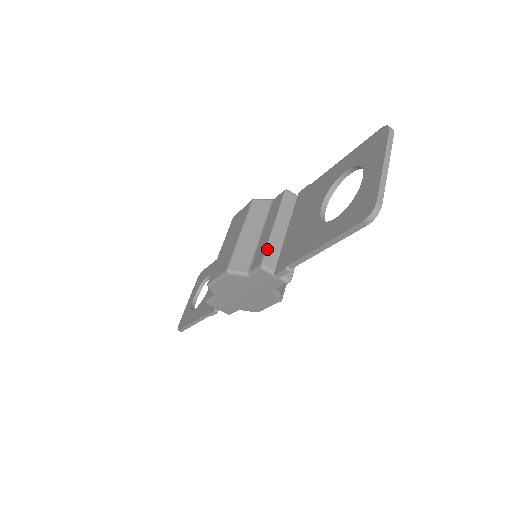
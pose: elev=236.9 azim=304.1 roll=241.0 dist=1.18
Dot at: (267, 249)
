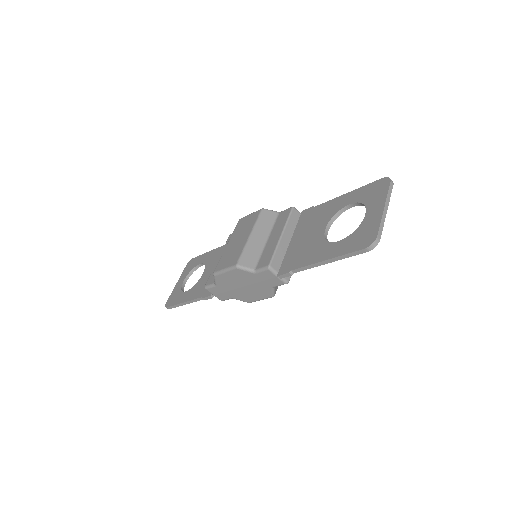
Dot at: (274, 254)
